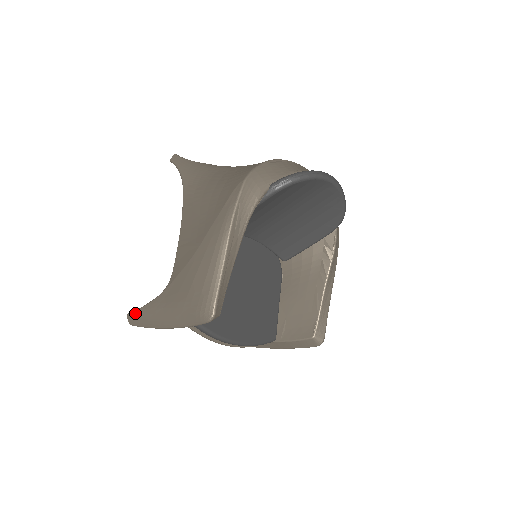
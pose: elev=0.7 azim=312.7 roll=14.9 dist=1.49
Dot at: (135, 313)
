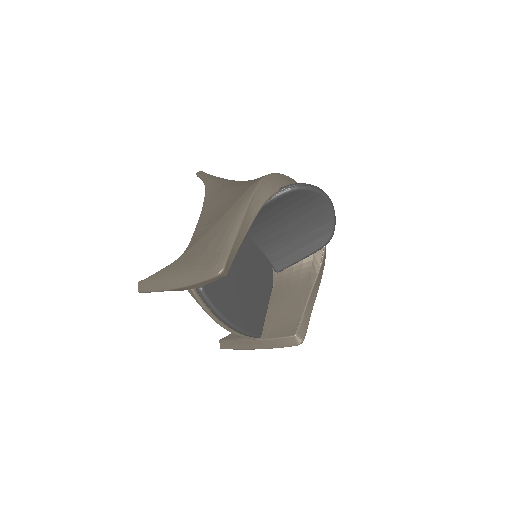
Dot at: (147, 279)
